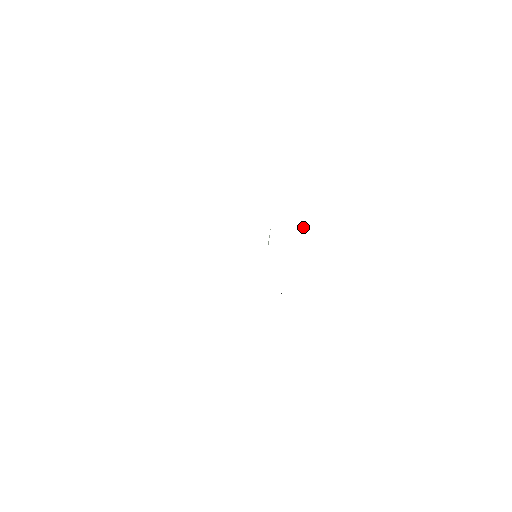
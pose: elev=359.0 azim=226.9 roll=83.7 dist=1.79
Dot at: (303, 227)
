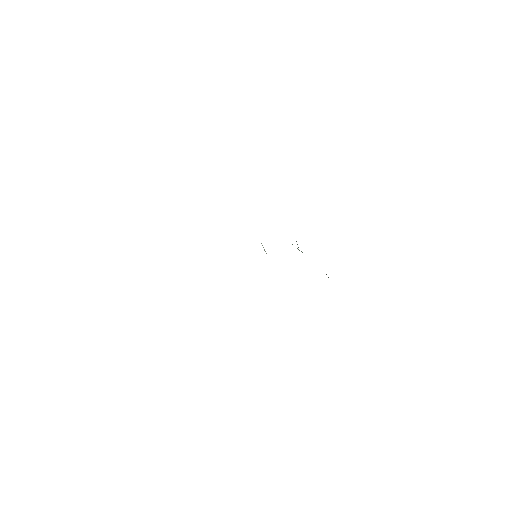
Dot at: occluded
